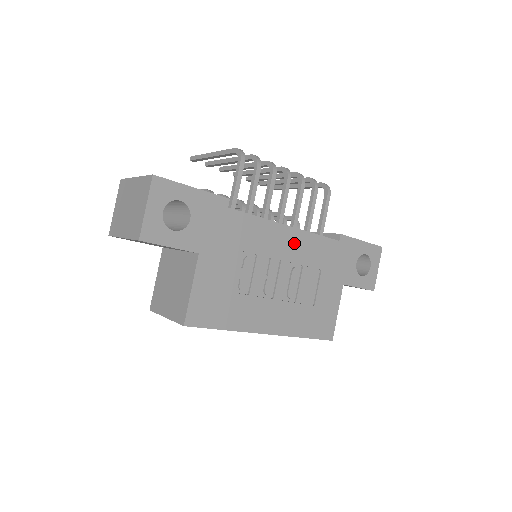
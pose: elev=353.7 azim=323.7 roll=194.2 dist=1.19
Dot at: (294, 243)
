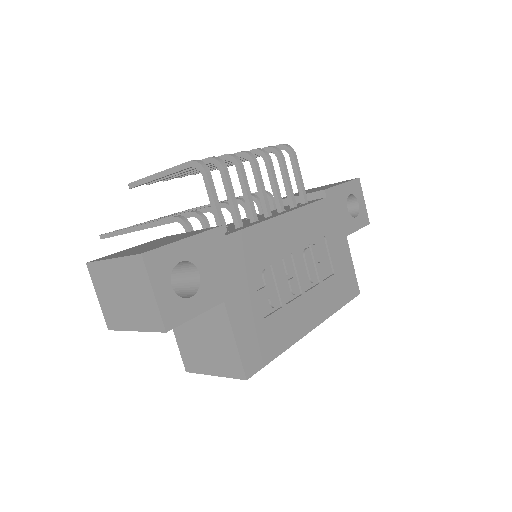
Dot at: (294, 228)
